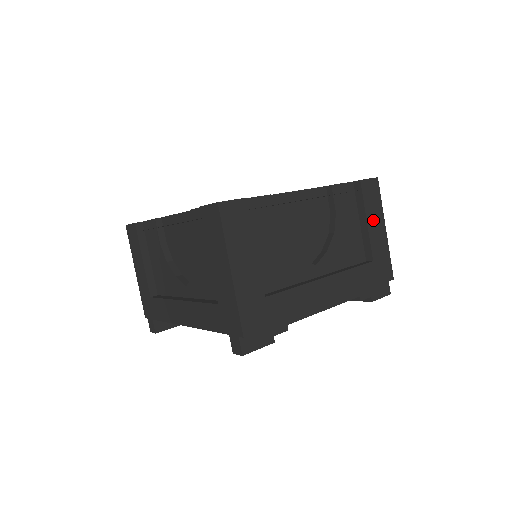
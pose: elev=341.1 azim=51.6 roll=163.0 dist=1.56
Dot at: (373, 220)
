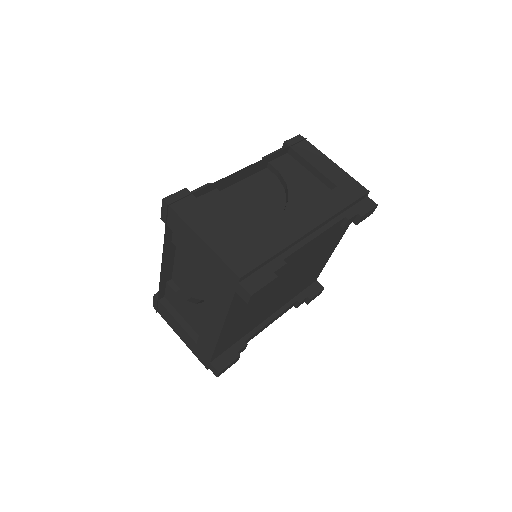
Dot at: (316, 161)
